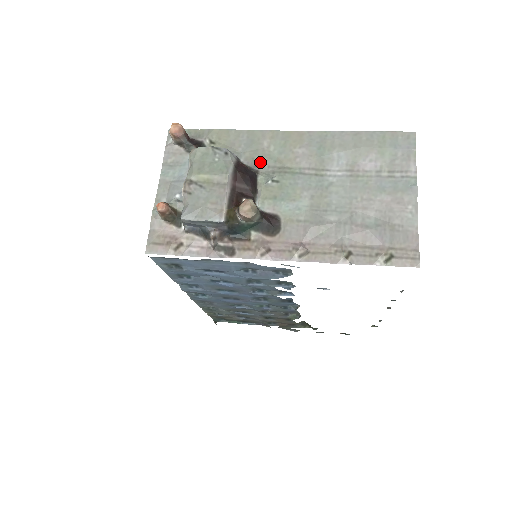
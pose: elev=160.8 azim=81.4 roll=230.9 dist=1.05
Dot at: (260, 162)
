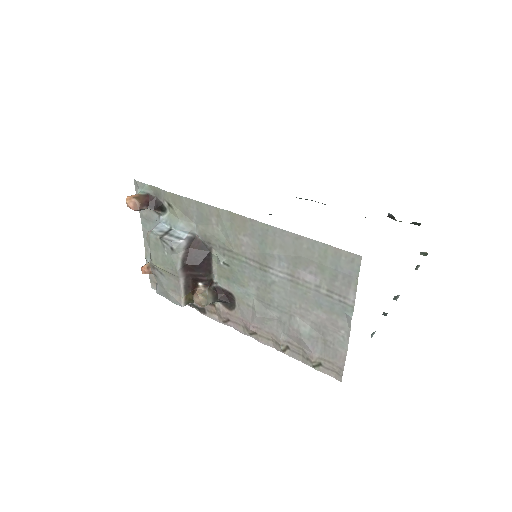
Dot at: (212, 240)
